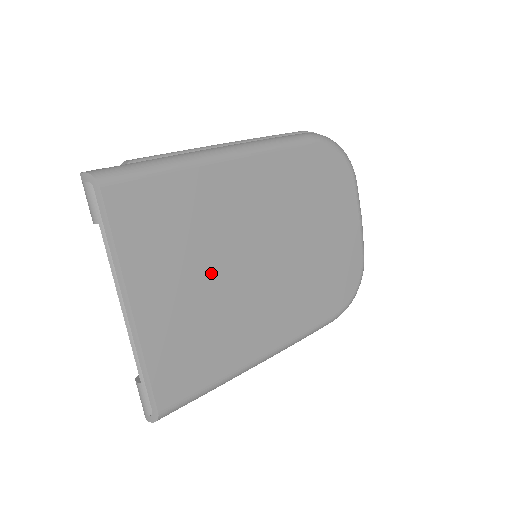
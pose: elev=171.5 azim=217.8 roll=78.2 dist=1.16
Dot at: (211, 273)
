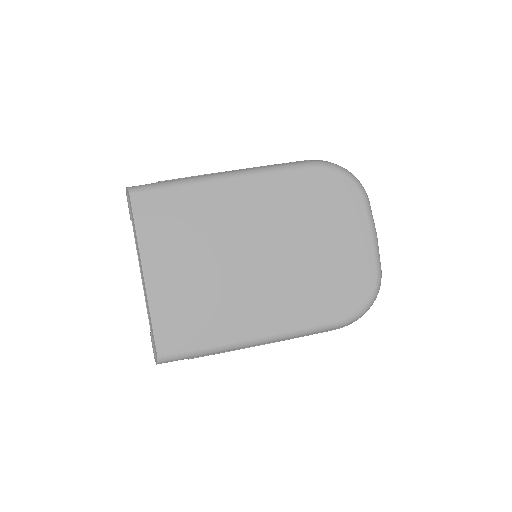
Dot at: (207, 261)
